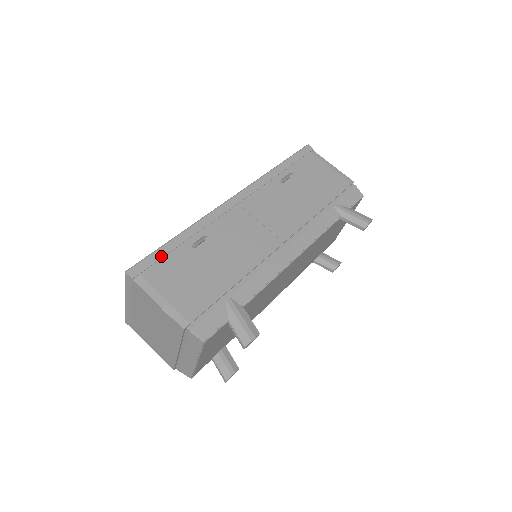
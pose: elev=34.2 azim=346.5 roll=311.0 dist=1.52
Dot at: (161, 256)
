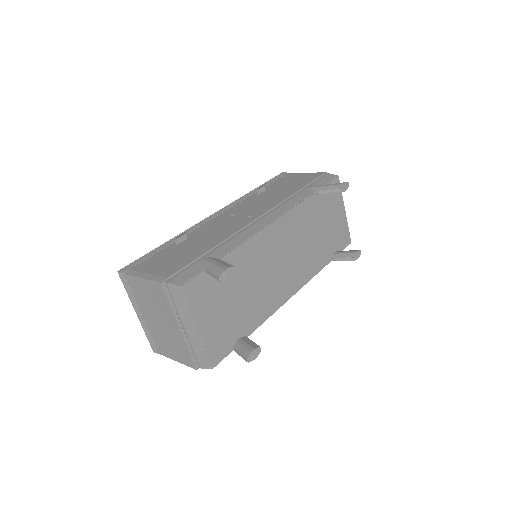
Dot at: (149, 256)
